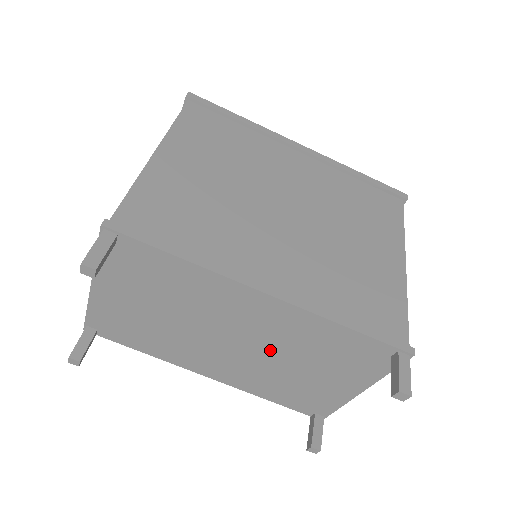
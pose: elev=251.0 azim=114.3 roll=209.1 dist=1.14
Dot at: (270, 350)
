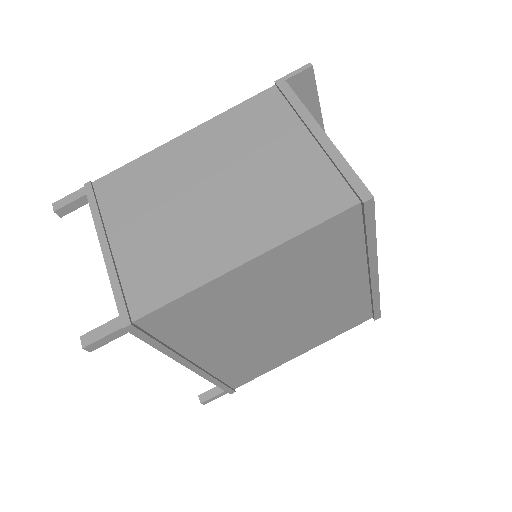
Dot at: occluded
